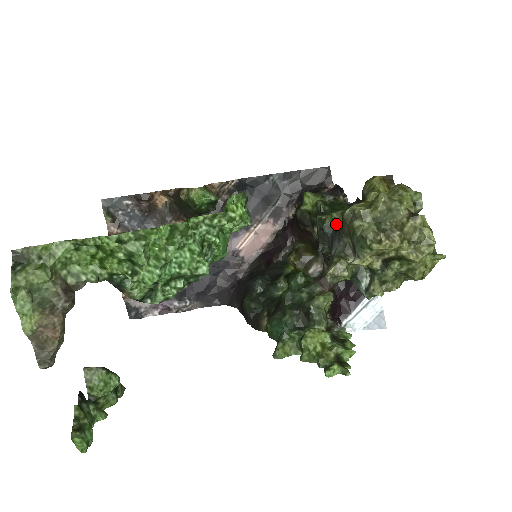
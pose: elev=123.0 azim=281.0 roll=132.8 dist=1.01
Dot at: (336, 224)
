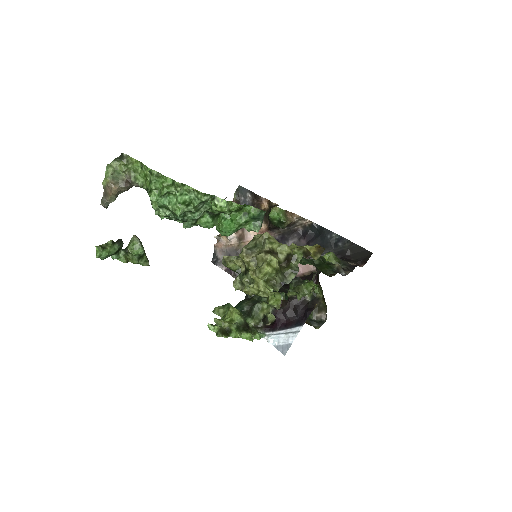
Dot at: occluded
